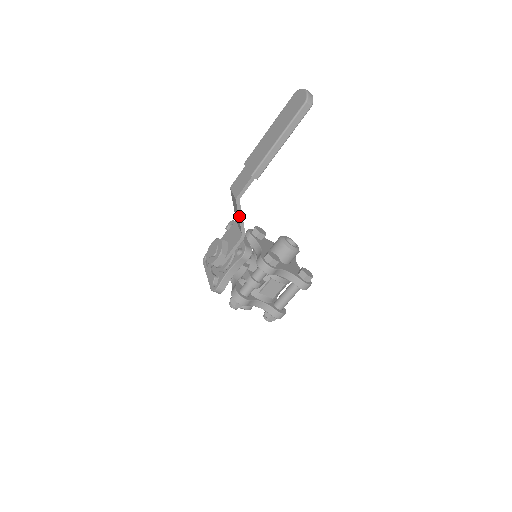
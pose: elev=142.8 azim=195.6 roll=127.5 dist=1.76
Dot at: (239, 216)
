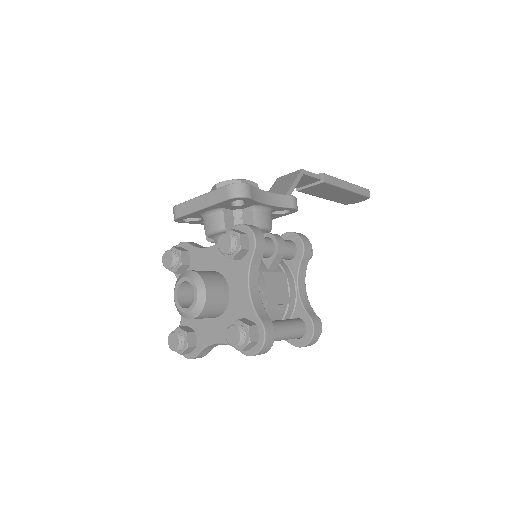
Dot at: (293, 184)
